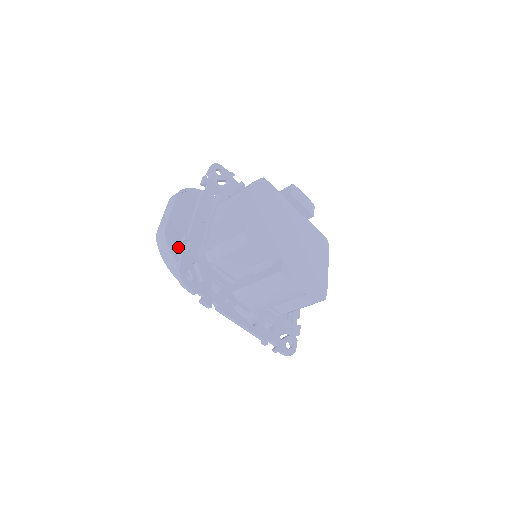
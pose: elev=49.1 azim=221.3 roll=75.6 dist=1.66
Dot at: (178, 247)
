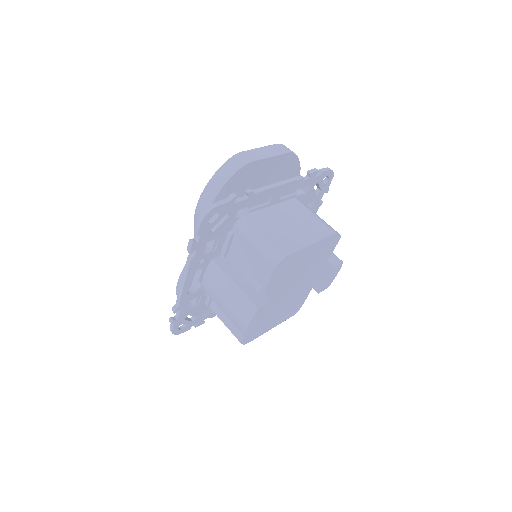
Dot at: (235, 184)
